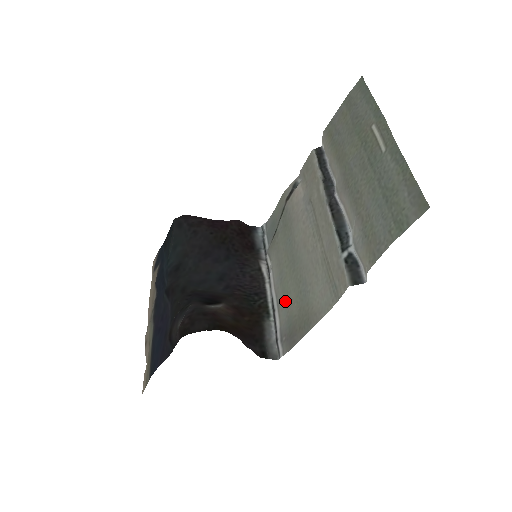
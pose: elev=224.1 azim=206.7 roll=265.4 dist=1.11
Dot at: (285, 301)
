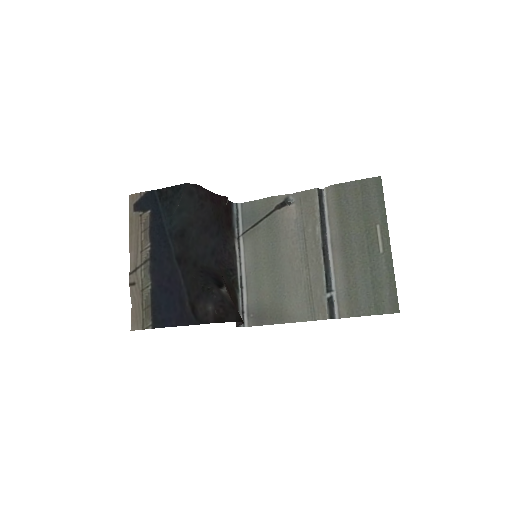
Dot at: (257, 288)
